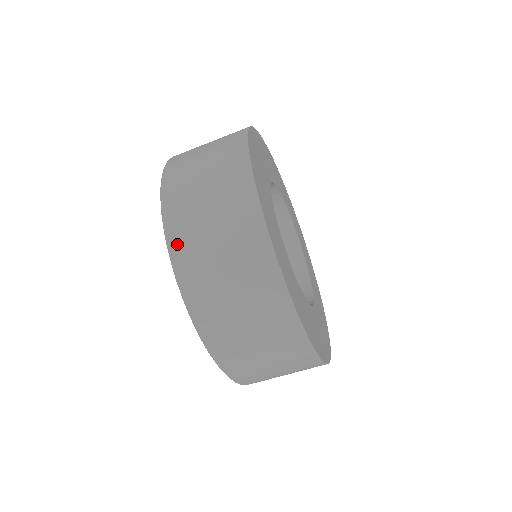
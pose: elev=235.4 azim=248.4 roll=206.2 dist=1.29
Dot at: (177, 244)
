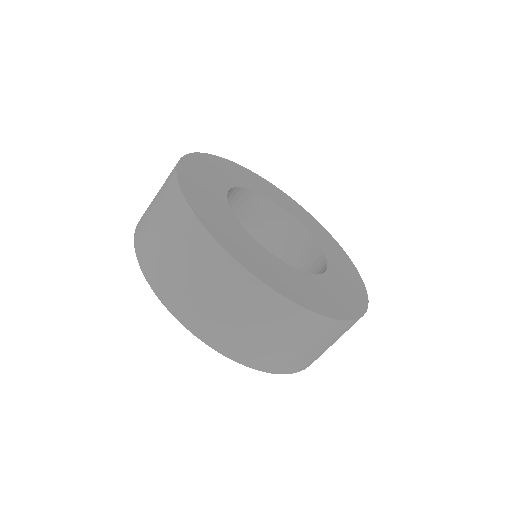
Dot at: (140, 220)
